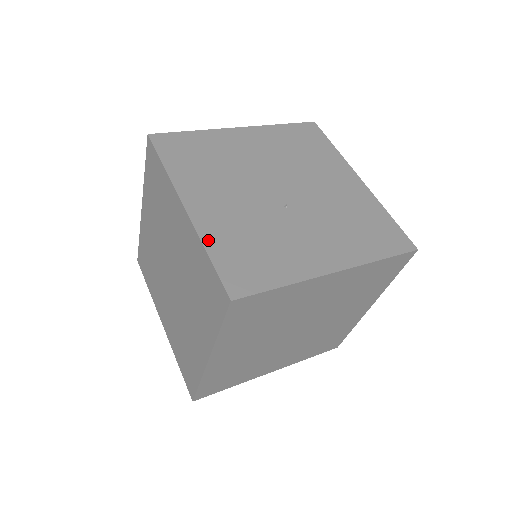
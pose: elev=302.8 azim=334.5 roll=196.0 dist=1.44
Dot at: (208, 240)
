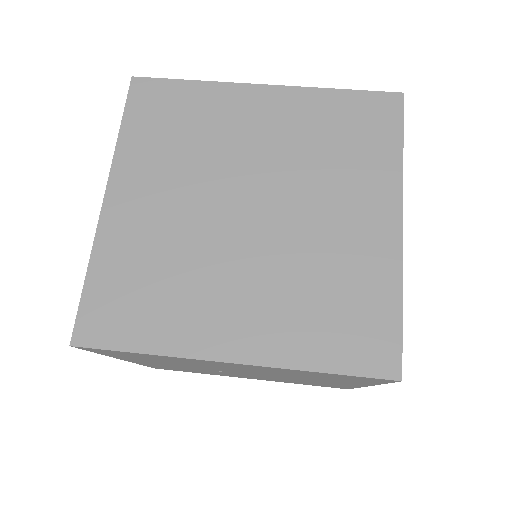
Dot at: occluded
